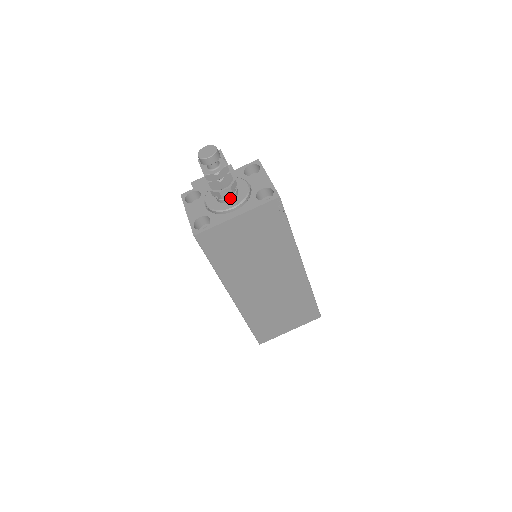
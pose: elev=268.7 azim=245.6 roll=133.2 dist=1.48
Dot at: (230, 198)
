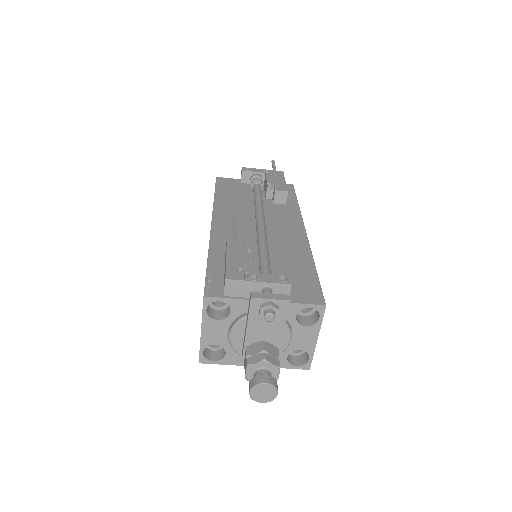
Dot at: occluded
